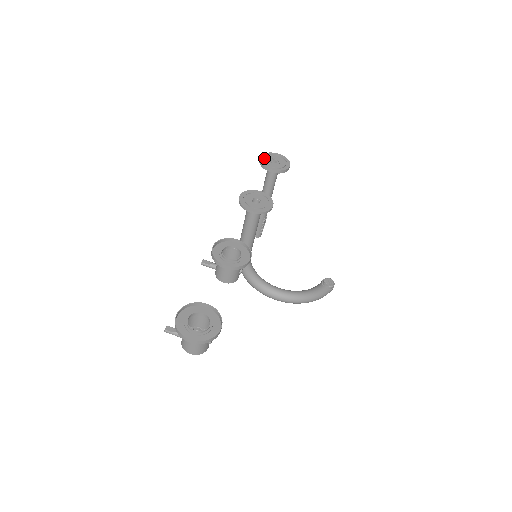
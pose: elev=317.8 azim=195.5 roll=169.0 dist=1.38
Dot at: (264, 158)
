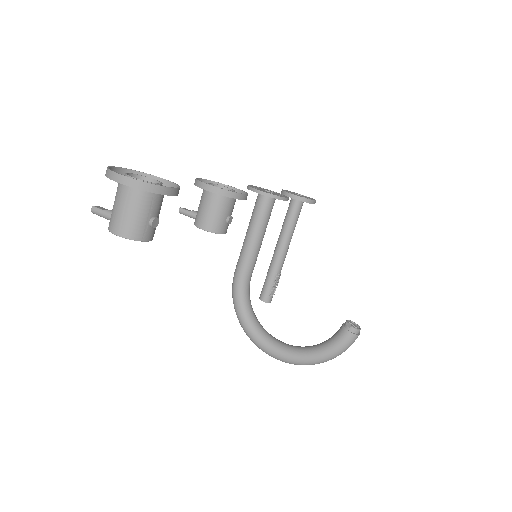
Dot at: (287, 191)
